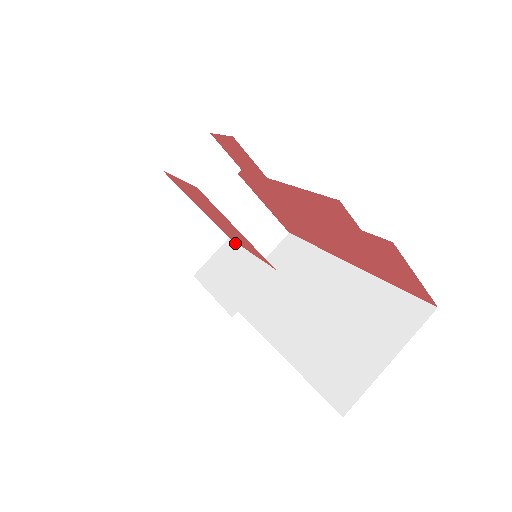
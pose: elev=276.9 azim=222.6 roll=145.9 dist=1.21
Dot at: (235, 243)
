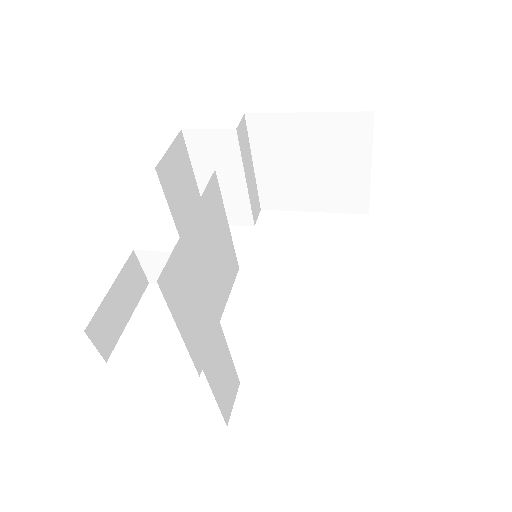
Dot at: (215, 271)
